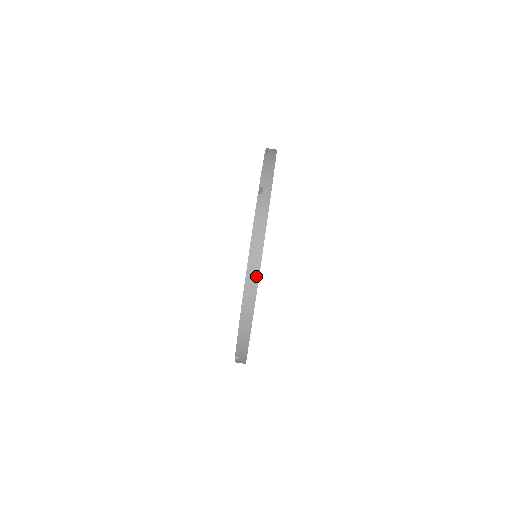
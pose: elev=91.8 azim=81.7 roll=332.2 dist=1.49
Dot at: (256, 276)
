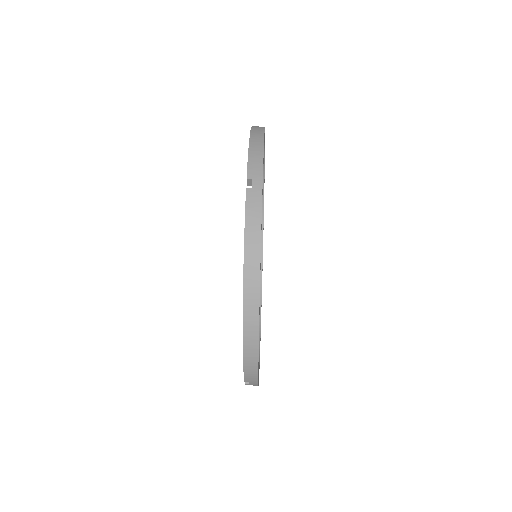
Dot at: (256, 291)
